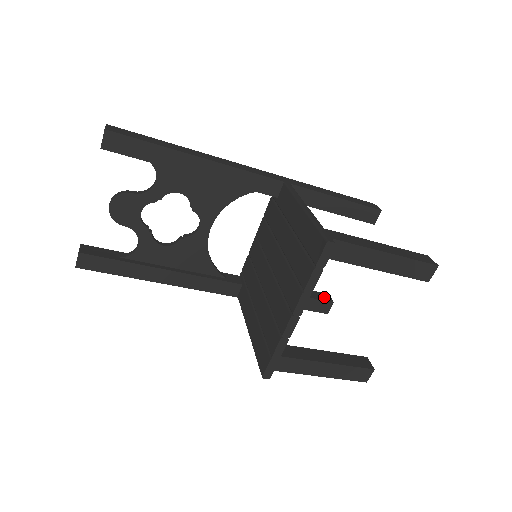
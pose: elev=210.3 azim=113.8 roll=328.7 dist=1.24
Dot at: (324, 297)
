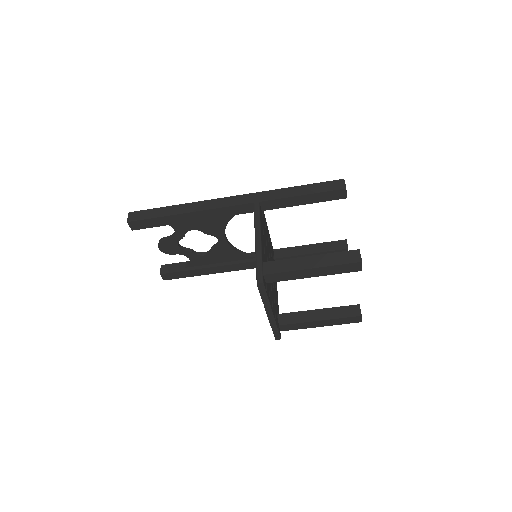
Dot at: (340, 245)
